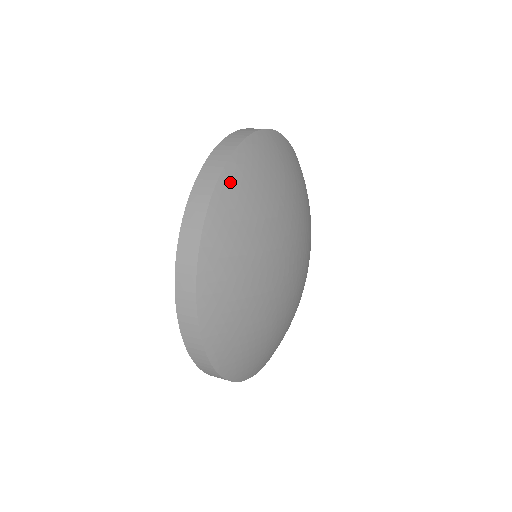
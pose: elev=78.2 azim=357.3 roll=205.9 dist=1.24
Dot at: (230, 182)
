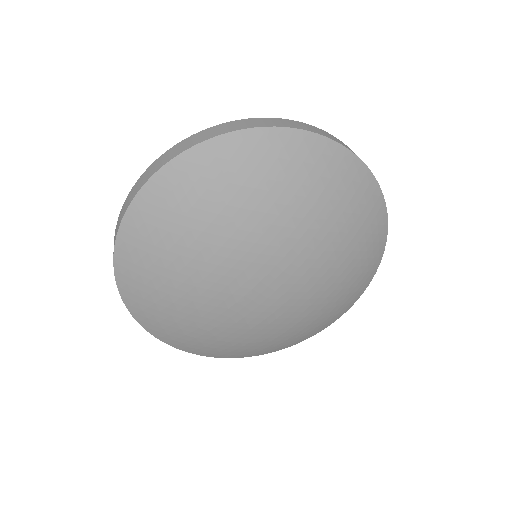
Dot at: (129, 291)
